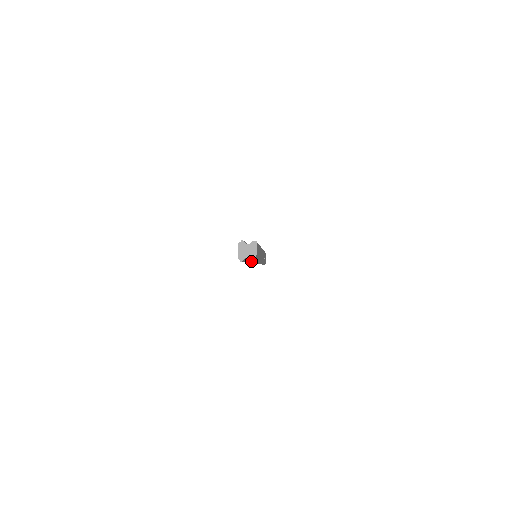
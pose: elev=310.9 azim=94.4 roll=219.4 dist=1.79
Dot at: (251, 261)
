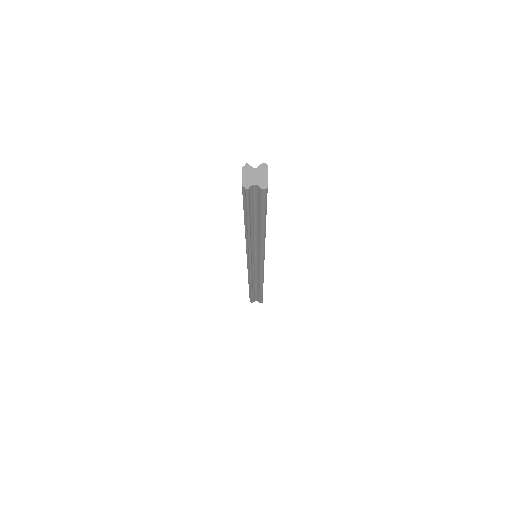
Dot at: (261, 188)
